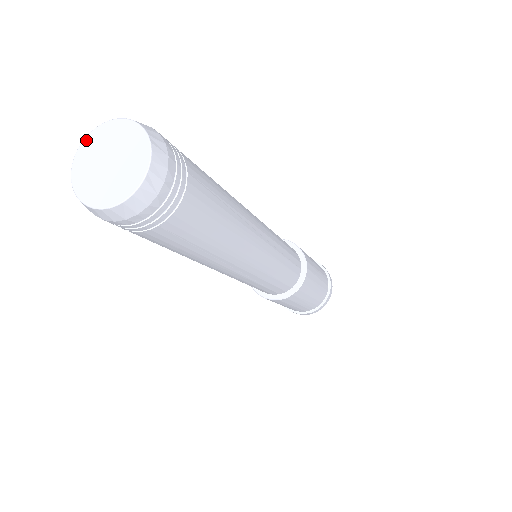
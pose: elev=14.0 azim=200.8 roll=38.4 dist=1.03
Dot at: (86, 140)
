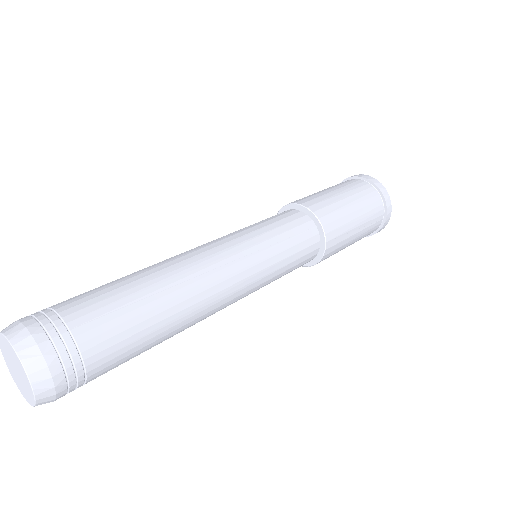
Dot at: (10, 345)
